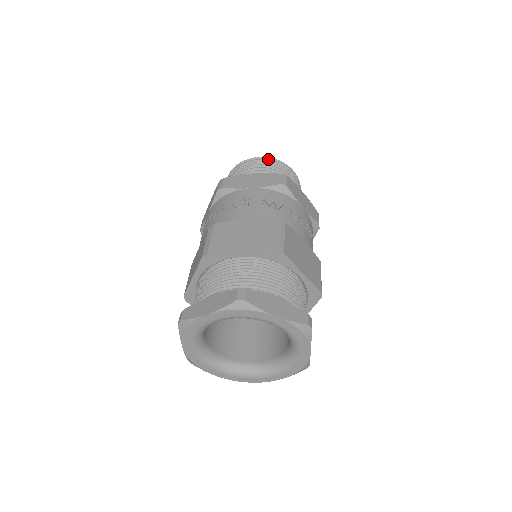
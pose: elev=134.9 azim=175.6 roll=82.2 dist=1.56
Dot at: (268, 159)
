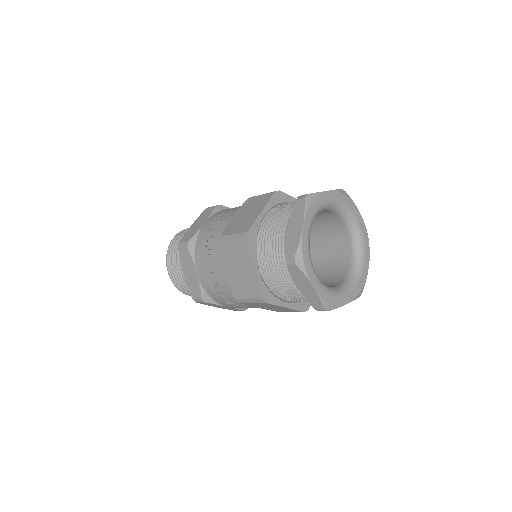
Dot at: occluded
